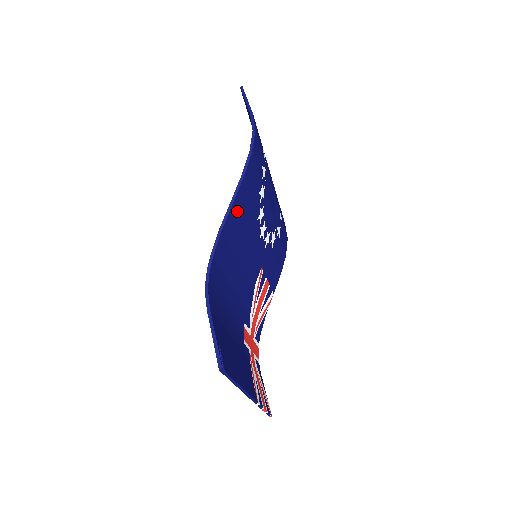
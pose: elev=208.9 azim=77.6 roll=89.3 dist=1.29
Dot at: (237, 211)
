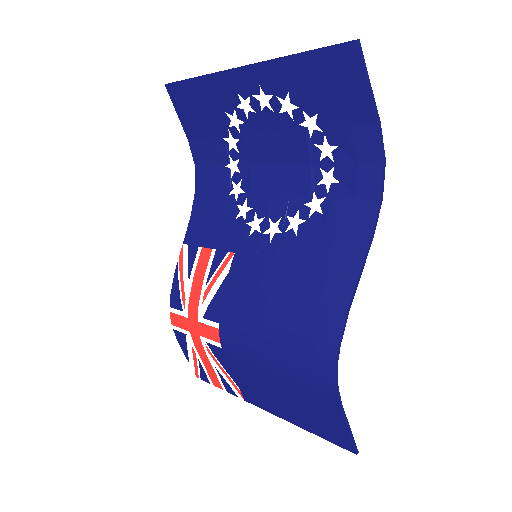
Dot at: (344, 271)
